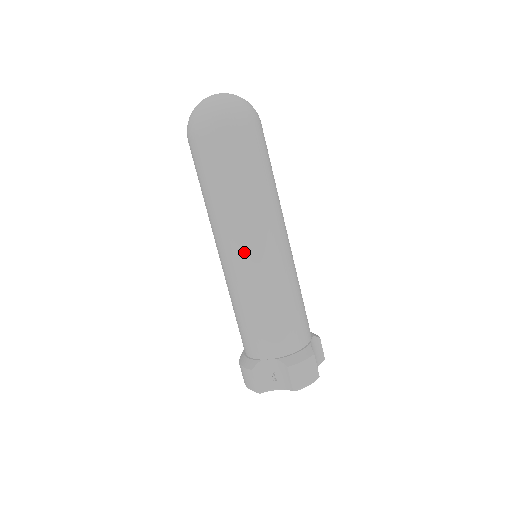
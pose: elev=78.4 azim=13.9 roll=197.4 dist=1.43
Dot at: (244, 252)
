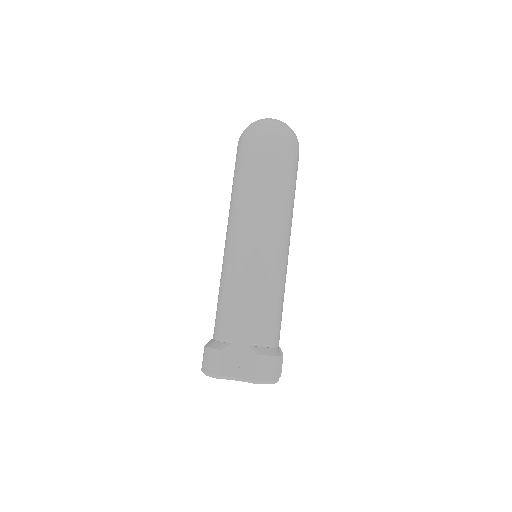
Dot at: (256, 238)
